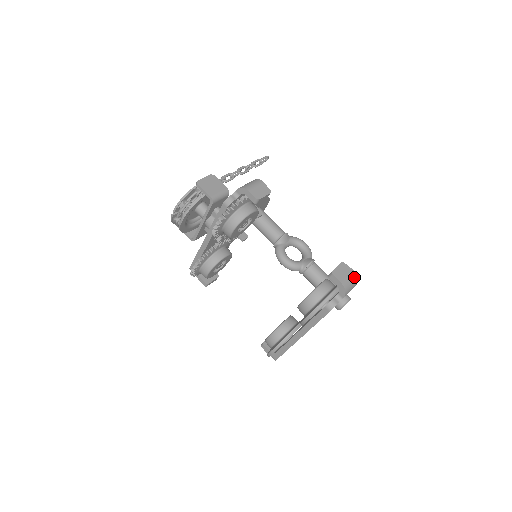
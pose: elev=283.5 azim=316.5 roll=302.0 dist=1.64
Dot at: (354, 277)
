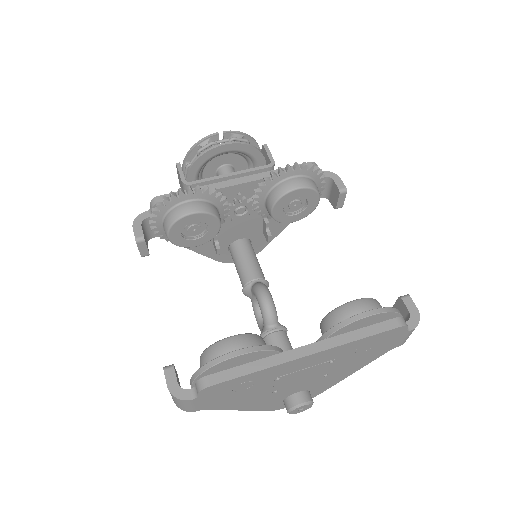
Dot at: occluded
